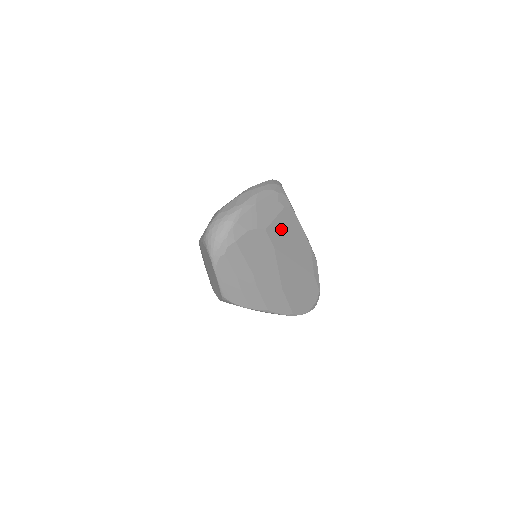
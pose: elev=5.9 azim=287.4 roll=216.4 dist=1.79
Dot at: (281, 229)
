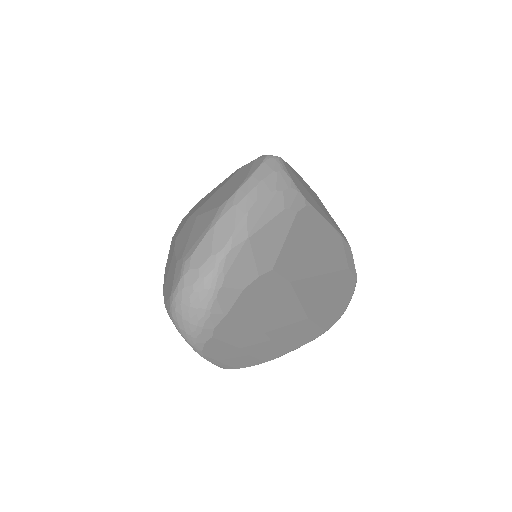
Dot at: (296, 248)
